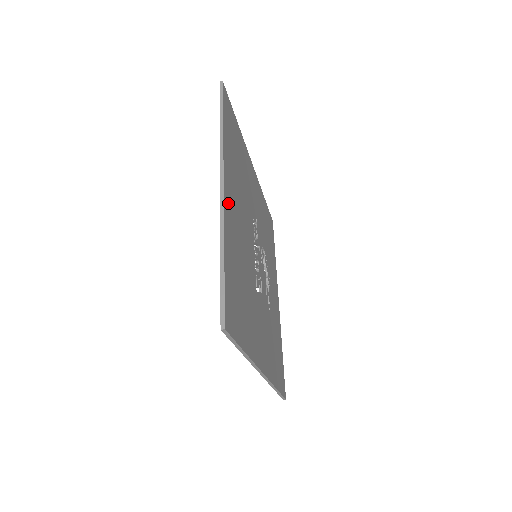
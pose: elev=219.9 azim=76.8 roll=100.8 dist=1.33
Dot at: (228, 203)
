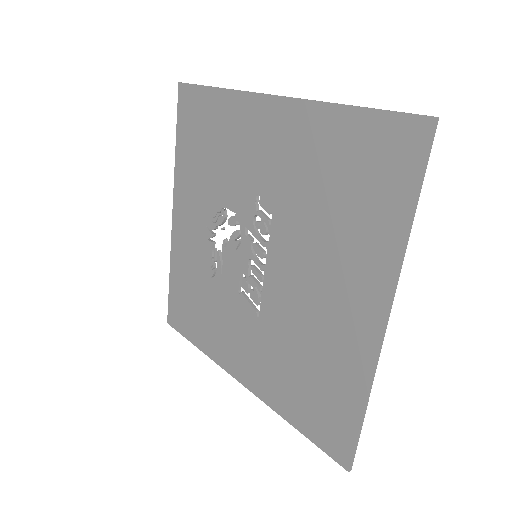
Dot at: (368, 325)
